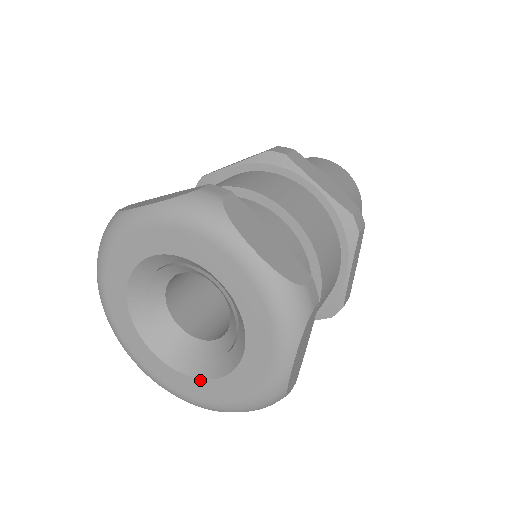
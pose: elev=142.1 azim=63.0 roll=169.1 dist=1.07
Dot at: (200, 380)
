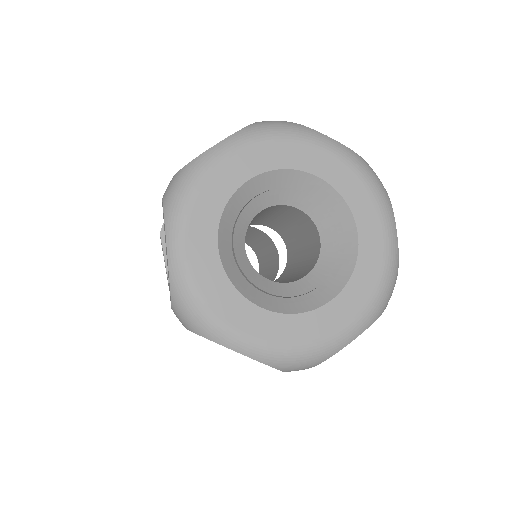
Dot at: (326, 306)
